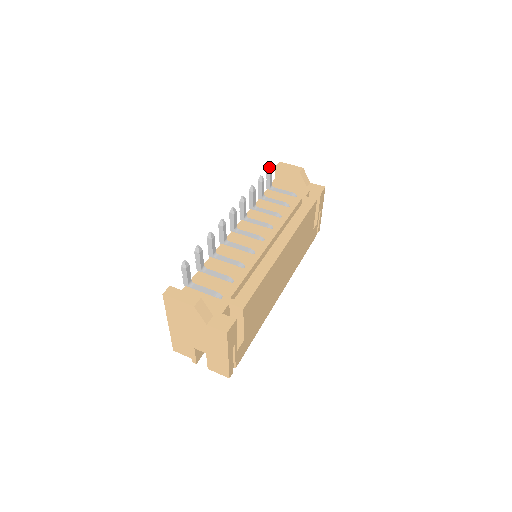
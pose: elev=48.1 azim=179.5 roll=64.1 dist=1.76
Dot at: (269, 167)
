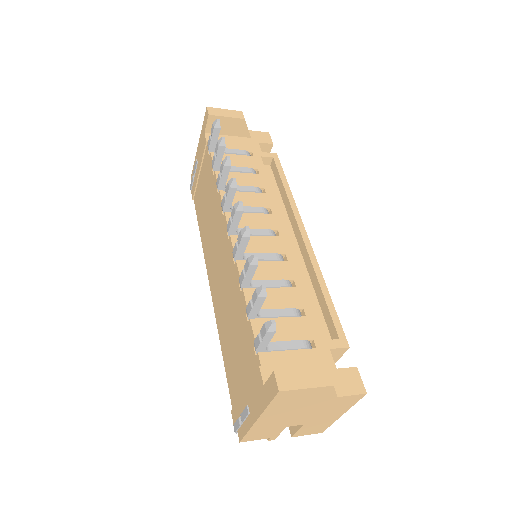
Dot at: (218, 120)
